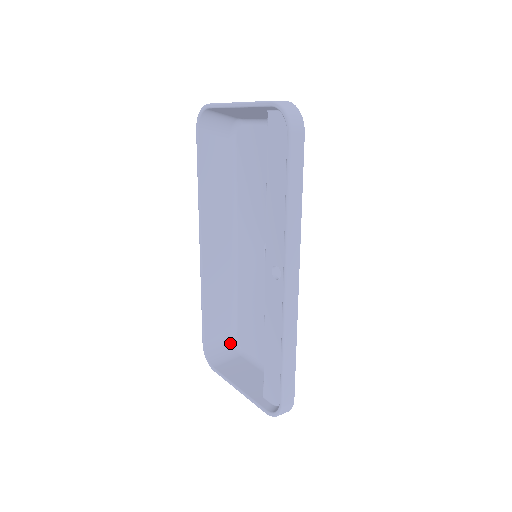
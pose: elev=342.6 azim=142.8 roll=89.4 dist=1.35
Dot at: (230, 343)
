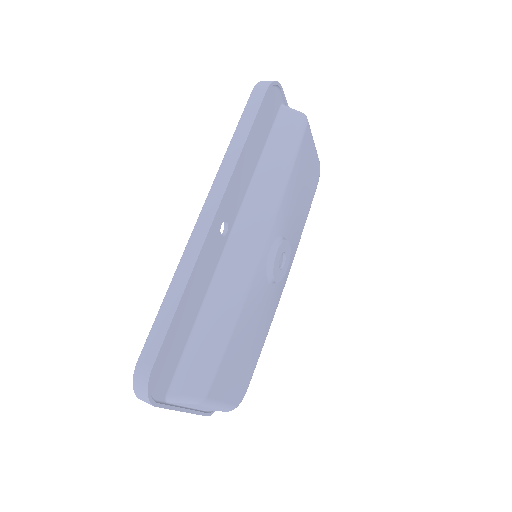
Dot at: occluded
